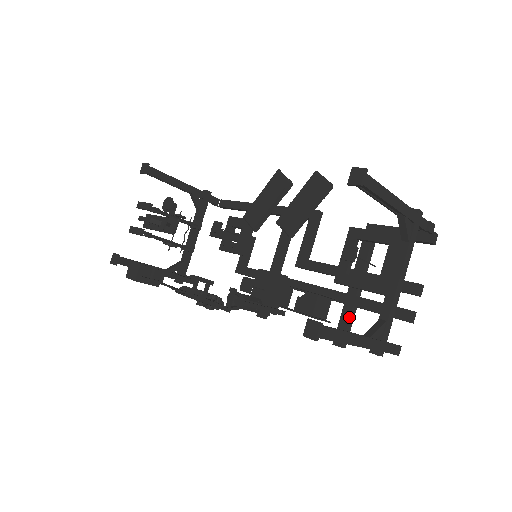
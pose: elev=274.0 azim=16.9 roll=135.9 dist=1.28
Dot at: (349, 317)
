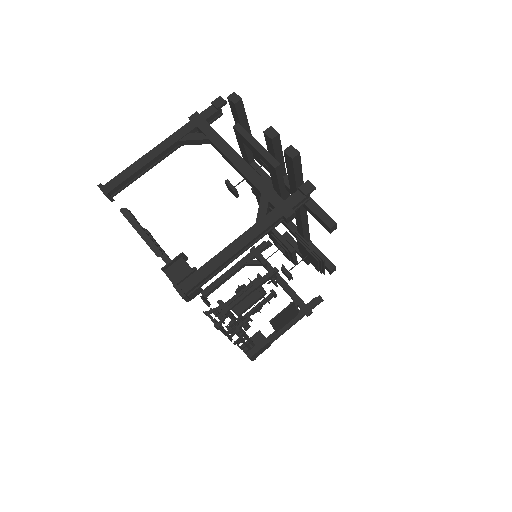
Dot at: (306, 206)
